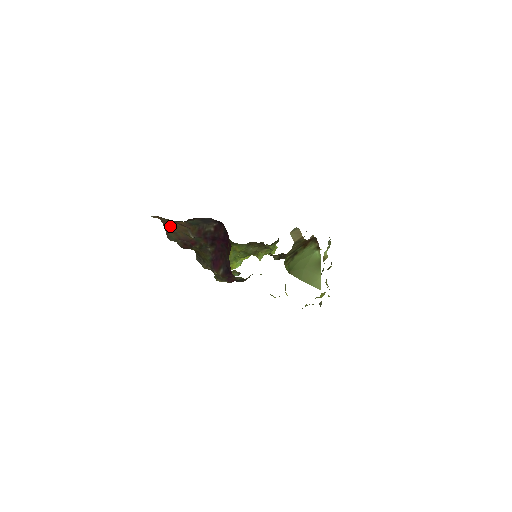
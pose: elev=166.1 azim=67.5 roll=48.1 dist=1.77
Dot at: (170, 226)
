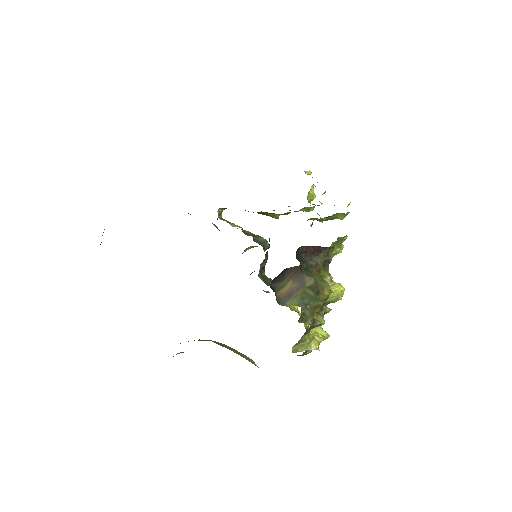
Dot at: occluded
